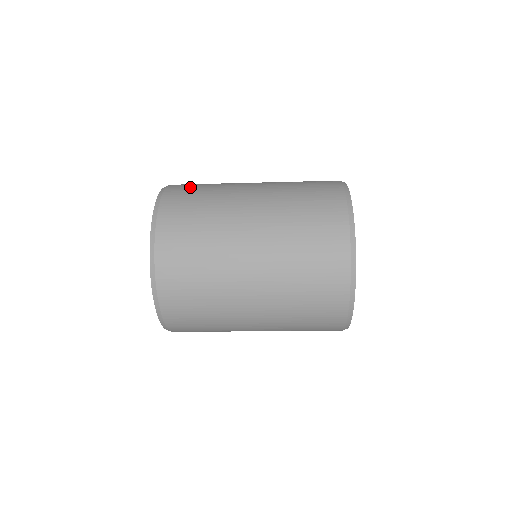
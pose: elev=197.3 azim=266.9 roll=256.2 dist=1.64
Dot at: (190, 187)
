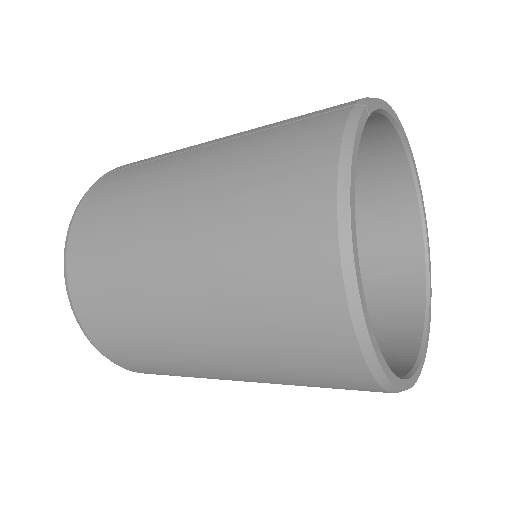
Dot at: (100, 208)
